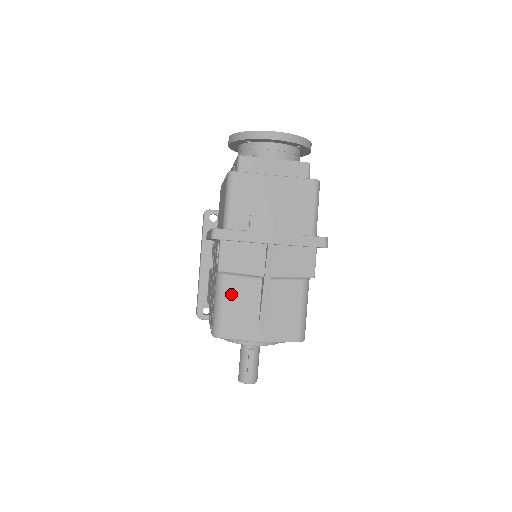
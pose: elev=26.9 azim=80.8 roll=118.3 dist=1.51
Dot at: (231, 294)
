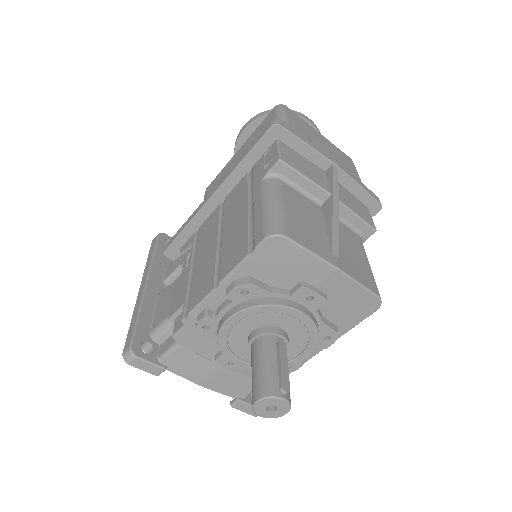
Dot at: (290, 199)
